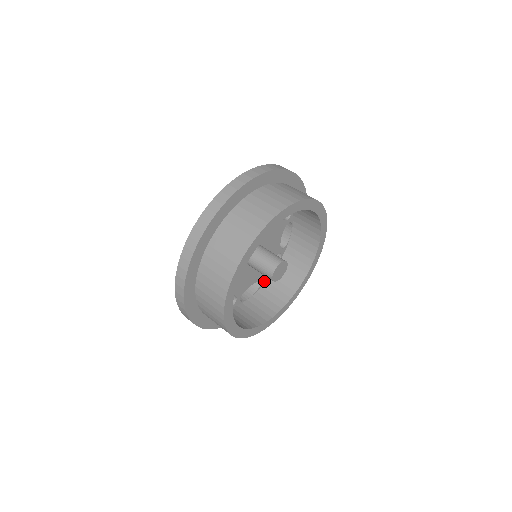
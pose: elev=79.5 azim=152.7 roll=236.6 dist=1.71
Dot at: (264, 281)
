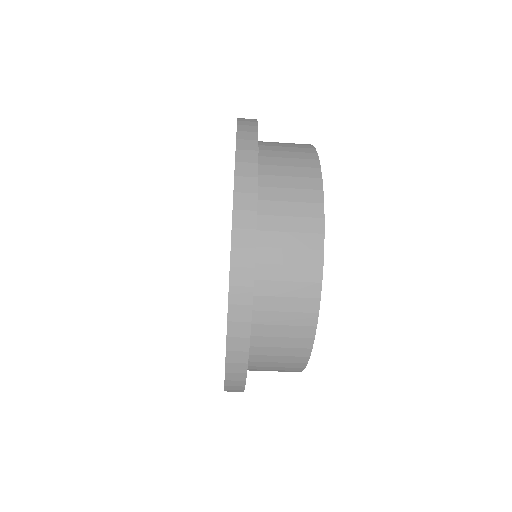
Dot at: occluded
